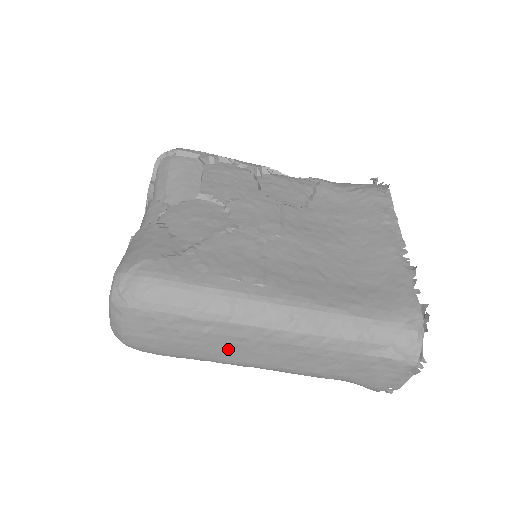
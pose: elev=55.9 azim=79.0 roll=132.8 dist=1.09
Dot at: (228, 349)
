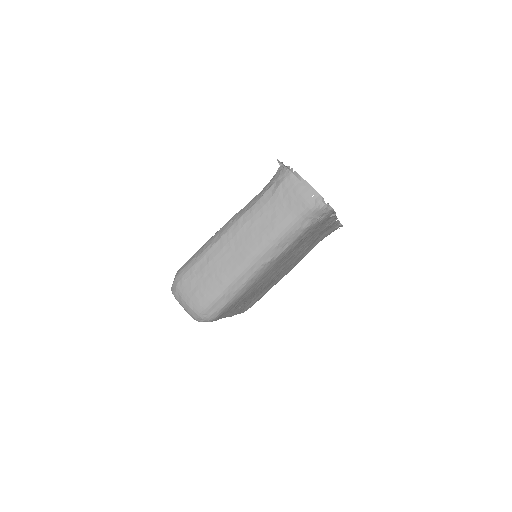
Dot at: (227, 261)
